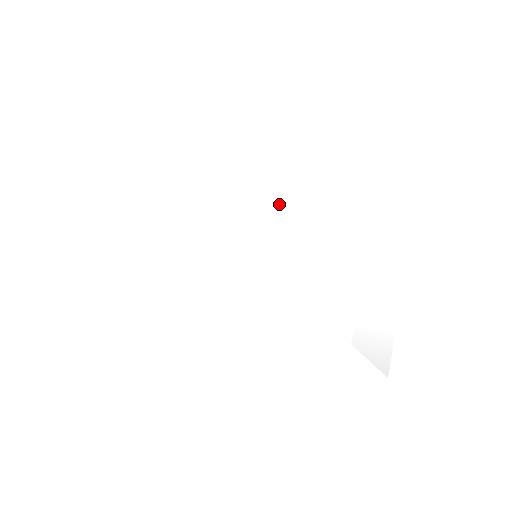
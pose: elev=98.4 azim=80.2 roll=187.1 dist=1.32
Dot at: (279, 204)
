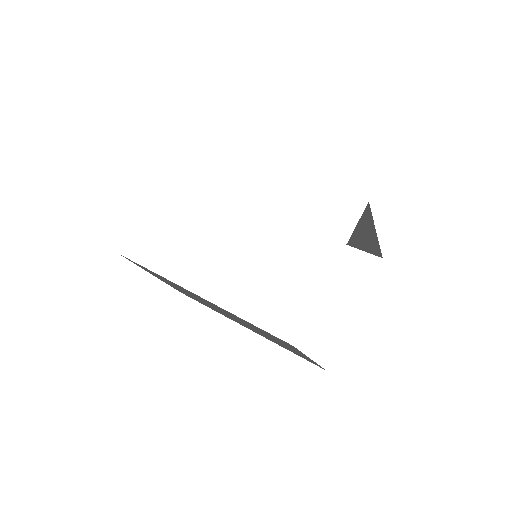
Dot at: (261, 200)
